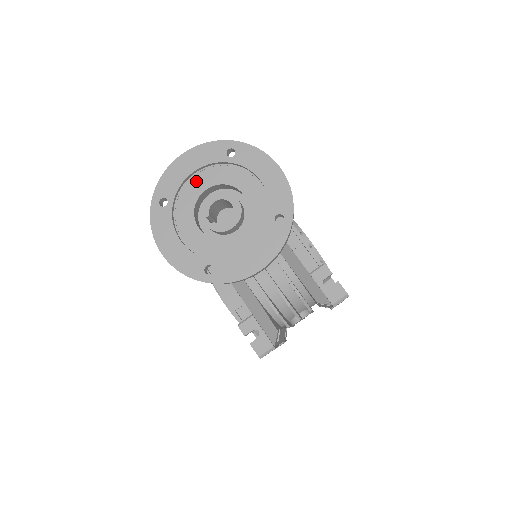
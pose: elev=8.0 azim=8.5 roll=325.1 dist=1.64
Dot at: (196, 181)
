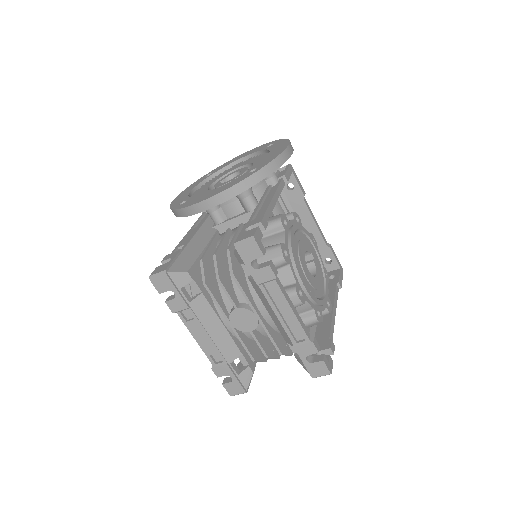
Dot at: (238, 165)
